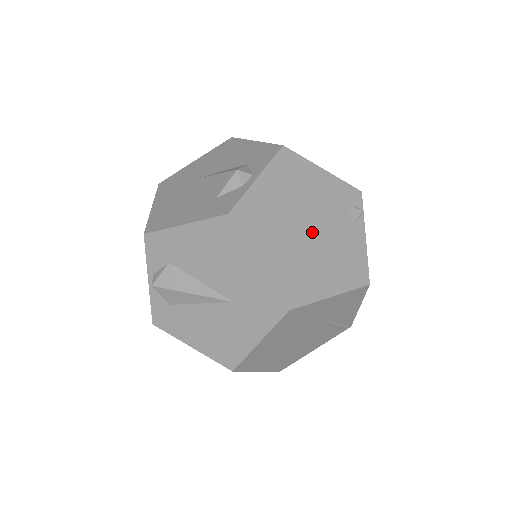
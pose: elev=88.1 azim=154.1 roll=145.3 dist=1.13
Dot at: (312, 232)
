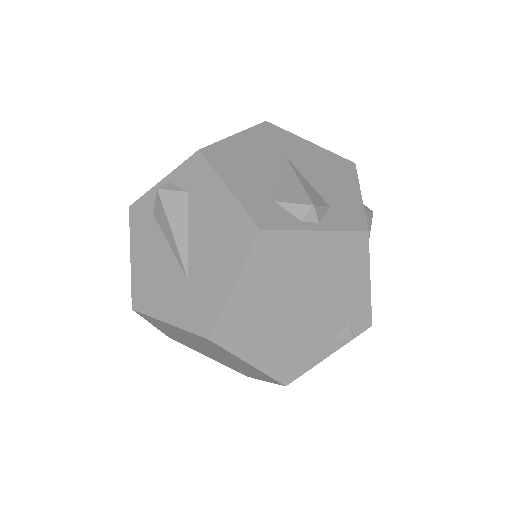
Dot at: (299, 310)
